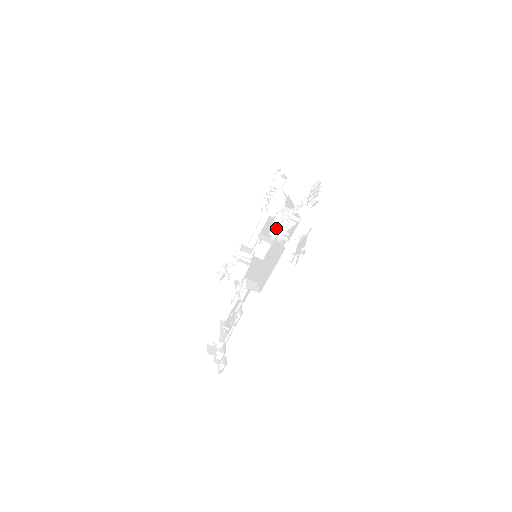
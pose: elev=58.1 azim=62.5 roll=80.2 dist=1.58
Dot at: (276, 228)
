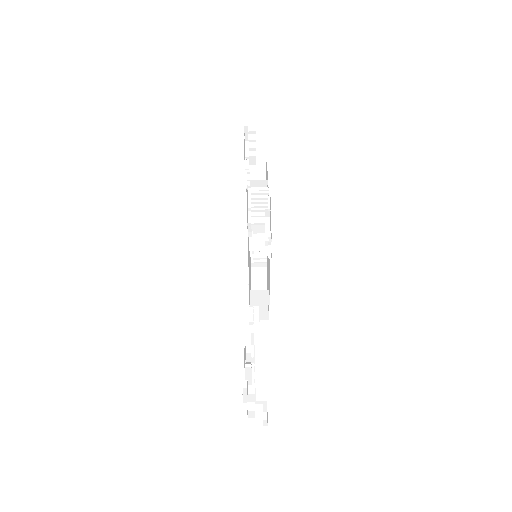
Dot at: occluded
